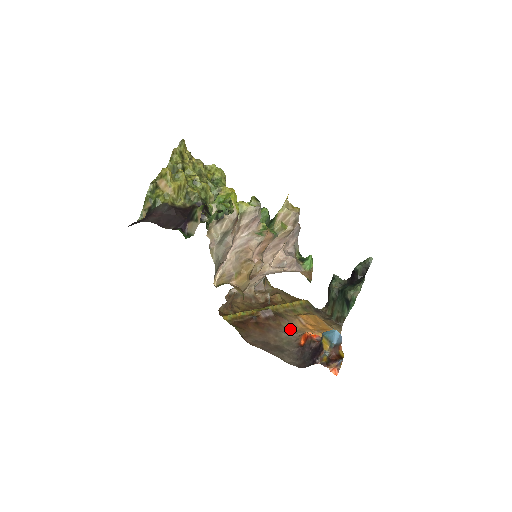
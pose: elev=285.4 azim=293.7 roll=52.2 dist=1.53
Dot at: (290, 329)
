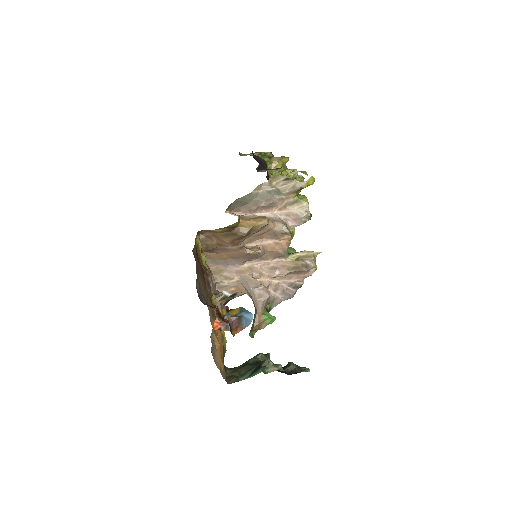
Dot at: occluded
